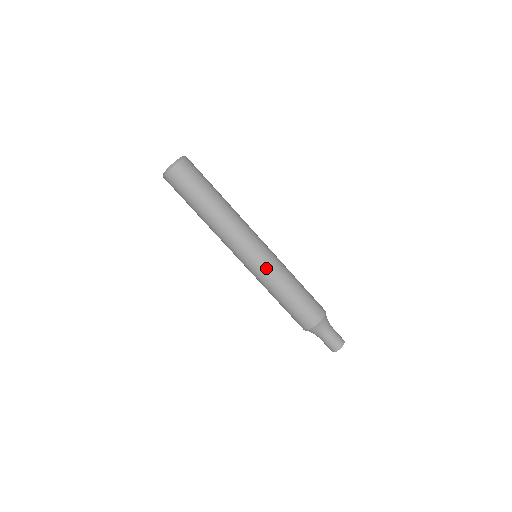
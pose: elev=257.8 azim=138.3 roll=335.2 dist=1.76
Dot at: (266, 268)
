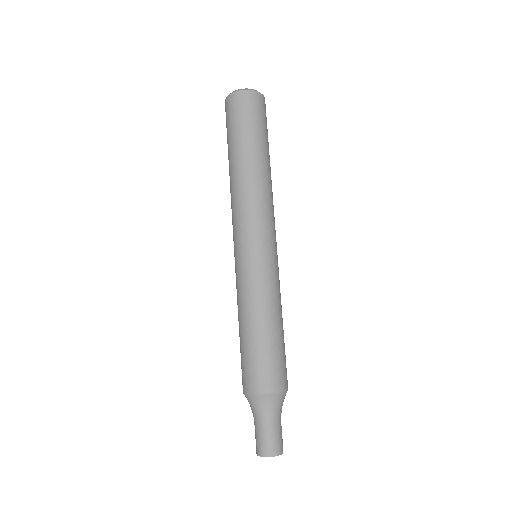
Dot at: (270, 271)
